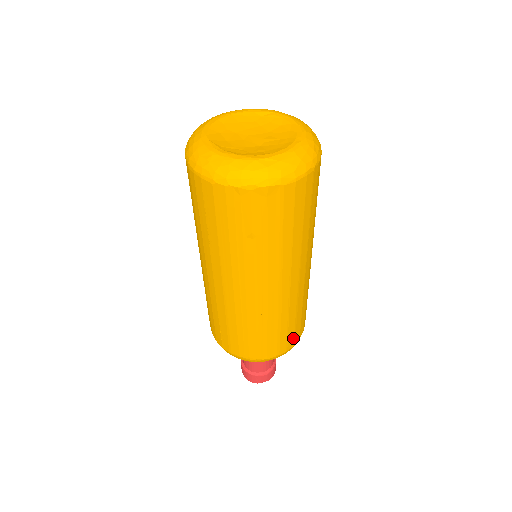
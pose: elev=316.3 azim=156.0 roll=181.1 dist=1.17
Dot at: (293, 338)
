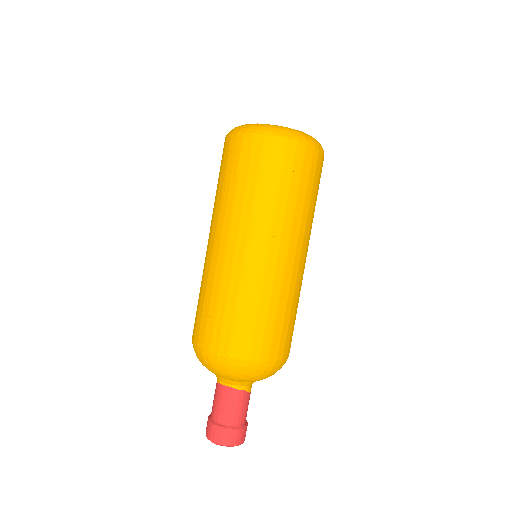
Dot at: (250, 345)
